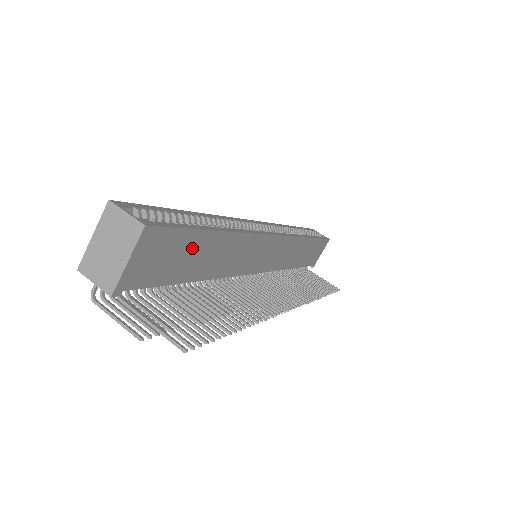
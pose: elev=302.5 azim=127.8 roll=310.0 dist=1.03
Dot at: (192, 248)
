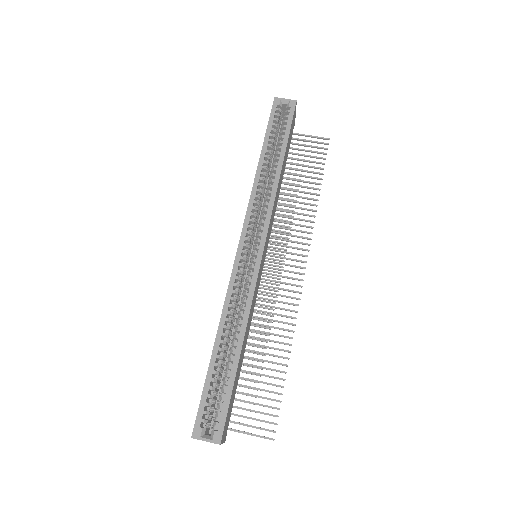
Dot at: (235, 382)
